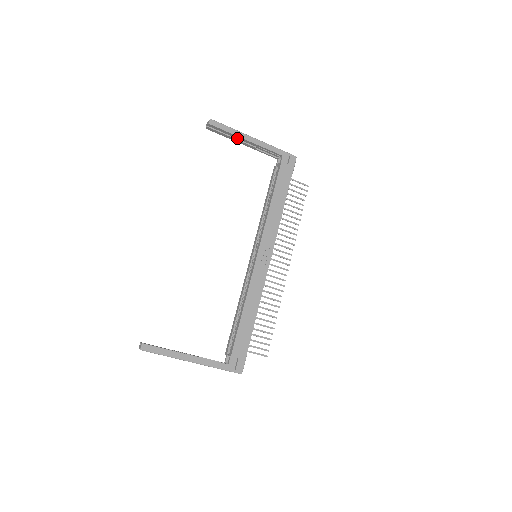
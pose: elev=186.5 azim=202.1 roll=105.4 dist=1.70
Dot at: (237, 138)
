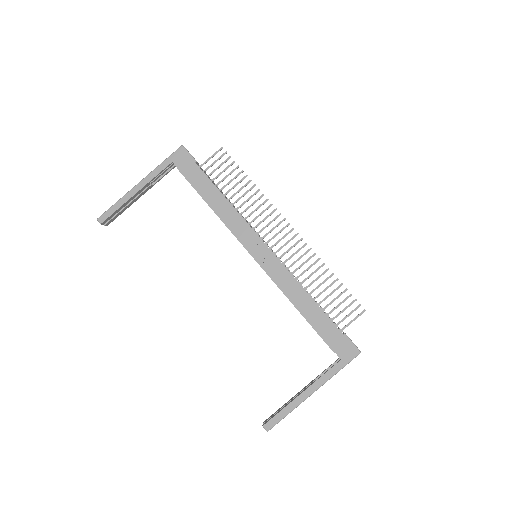
Dot at: (130, 201)
